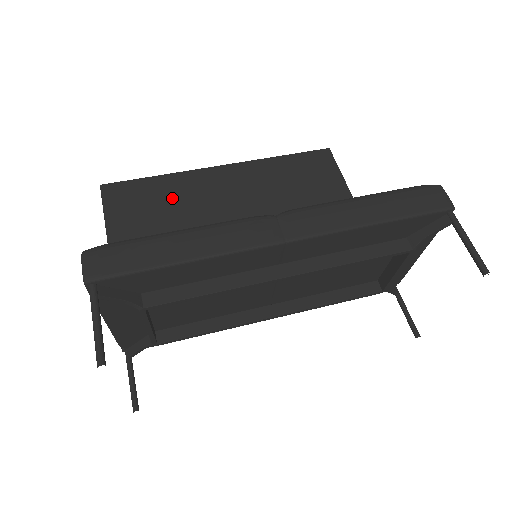
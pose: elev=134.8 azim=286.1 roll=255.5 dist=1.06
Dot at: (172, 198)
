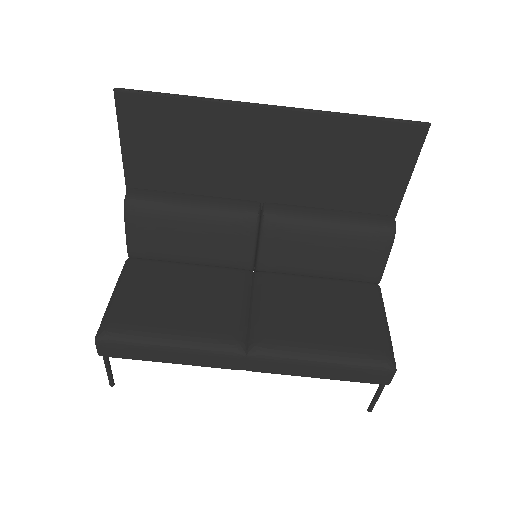
Dot at: (199, 137)
